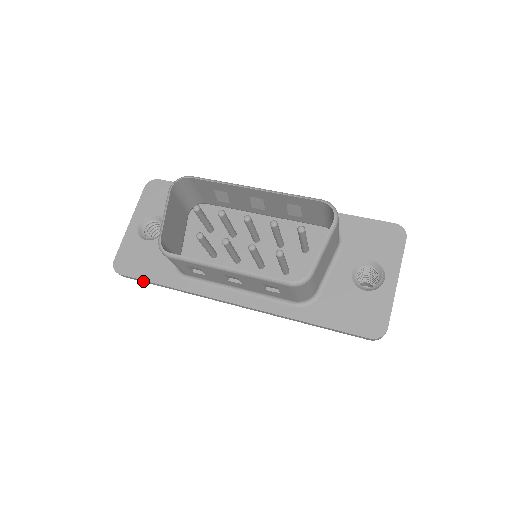
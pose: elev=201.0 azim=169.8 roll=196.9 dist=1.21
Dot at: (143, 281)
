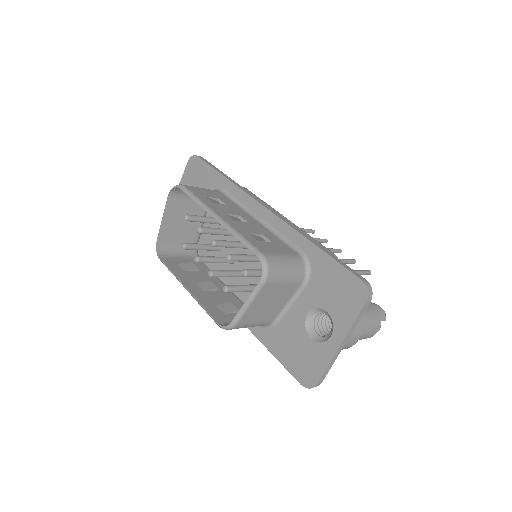
Dot at: occluded
